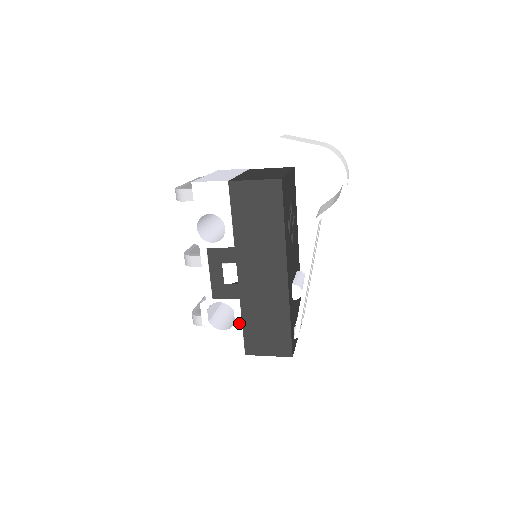
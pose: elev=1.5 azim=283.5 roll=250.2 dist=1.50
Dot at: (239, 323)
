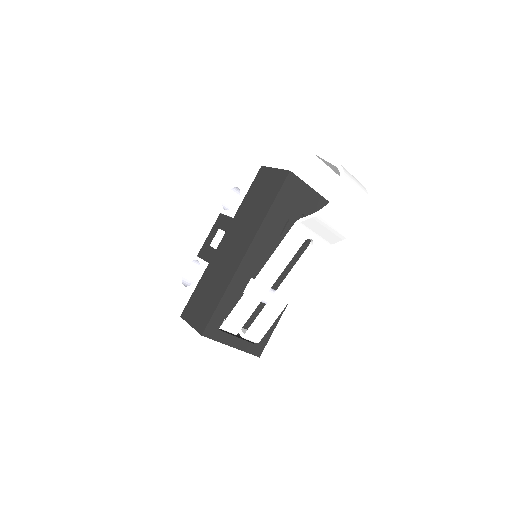
Dot at: (195, 284)
